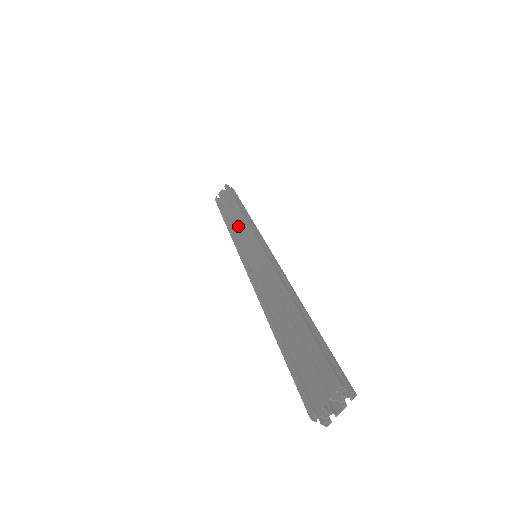
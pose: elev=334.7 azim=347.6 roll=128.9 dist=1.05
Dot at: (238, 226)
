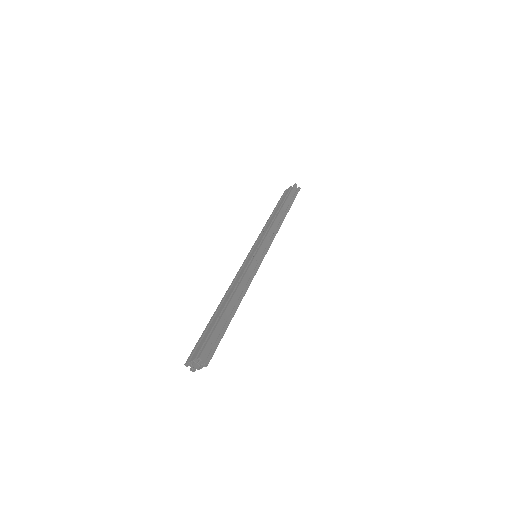
Dot at: (267, 227)
